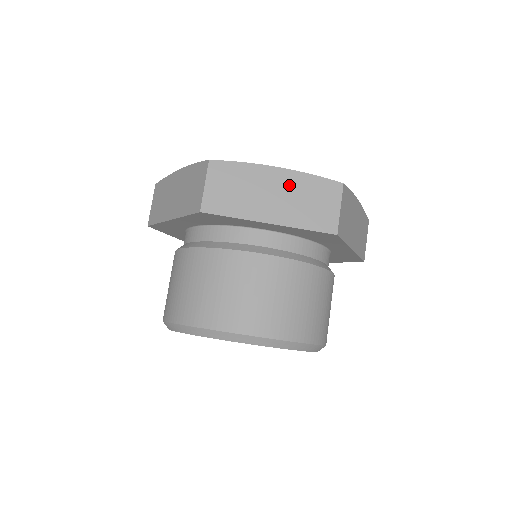
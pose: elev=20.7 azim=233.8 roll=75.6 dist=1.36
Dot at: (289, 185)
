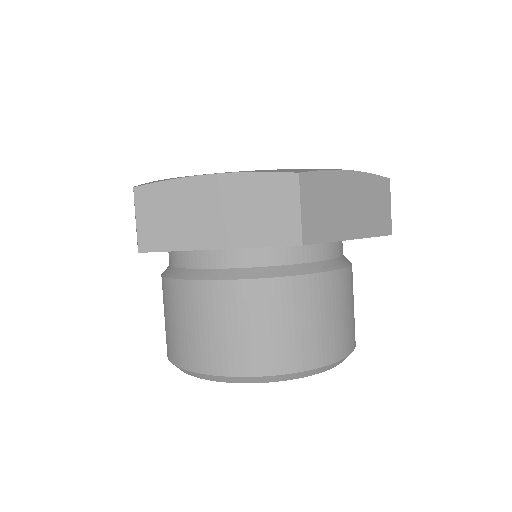
Dot at: (230, 194)
